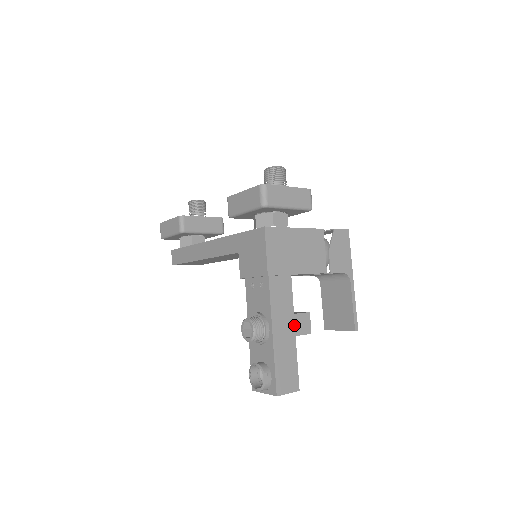
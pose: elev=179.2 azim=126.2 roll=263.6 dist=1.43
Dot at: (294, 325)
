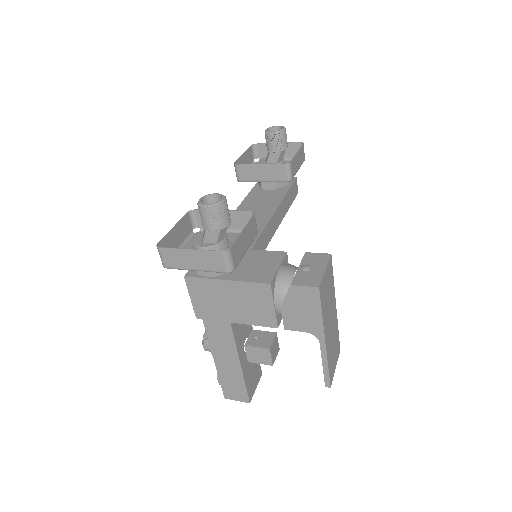
Dot at: (239, 359)
